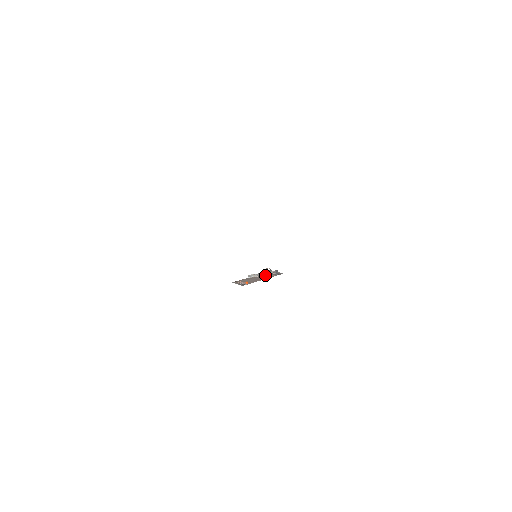
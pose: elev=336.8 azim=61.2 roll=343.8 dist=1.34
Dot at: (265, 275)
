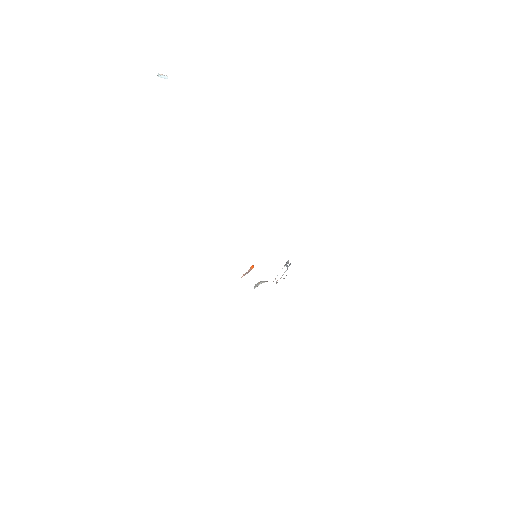
Dot at: occluded
